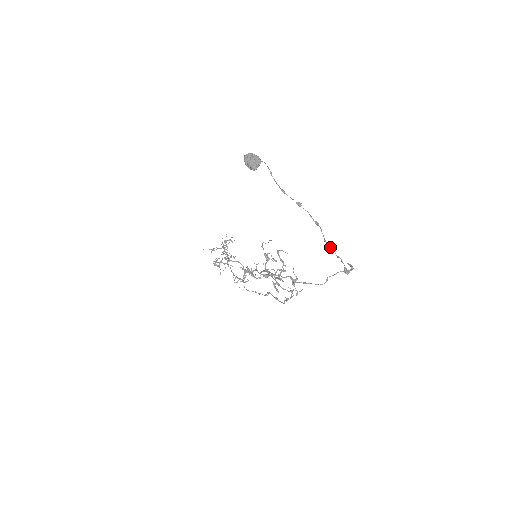
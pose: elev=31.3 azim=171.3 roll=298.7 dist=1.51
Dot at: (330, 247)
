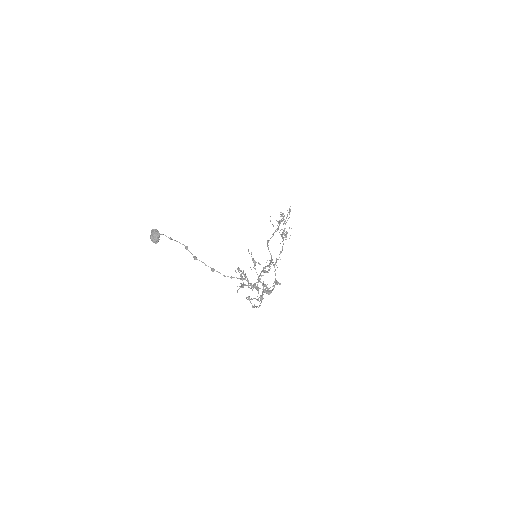
Dot at: (240, 279)
